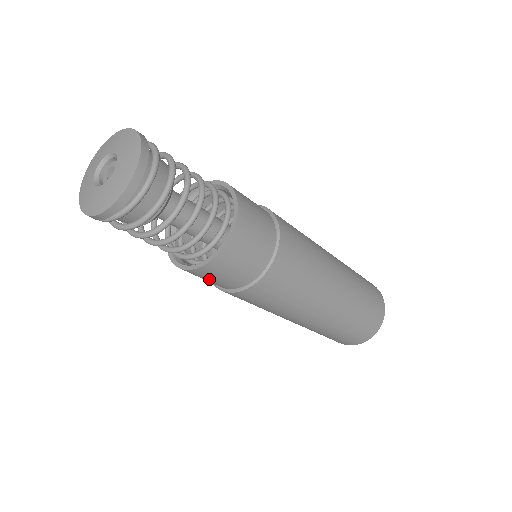
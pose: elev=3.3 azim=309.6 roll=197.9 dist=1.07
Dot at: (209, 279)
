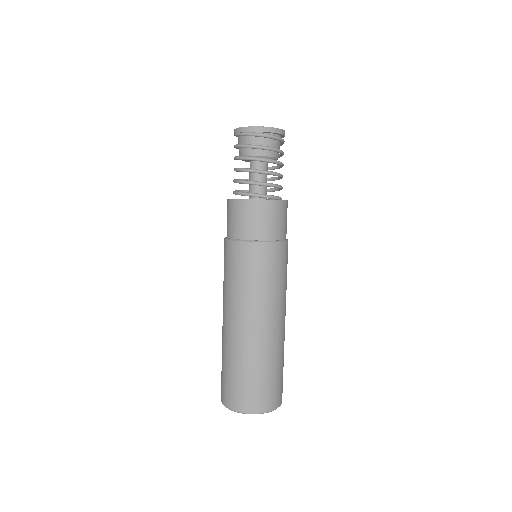
Dot at: (261, 219)
